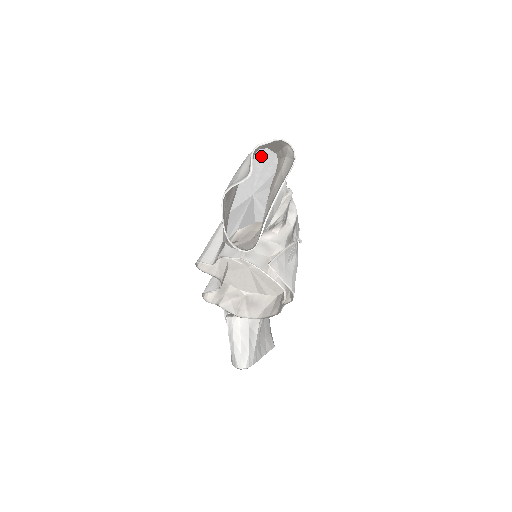
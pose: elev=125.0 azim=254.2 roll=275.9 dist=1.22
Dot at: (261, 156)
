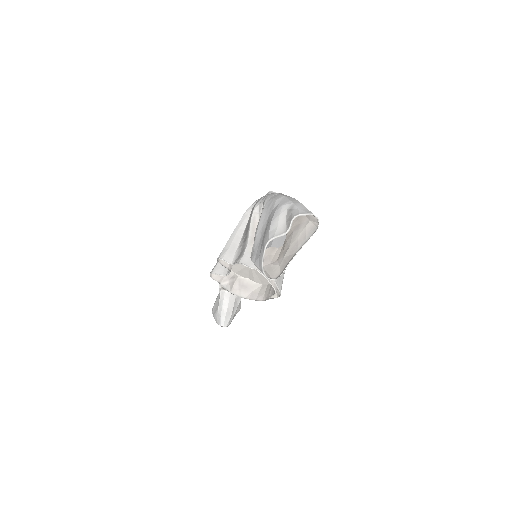
Dot at: occluded
